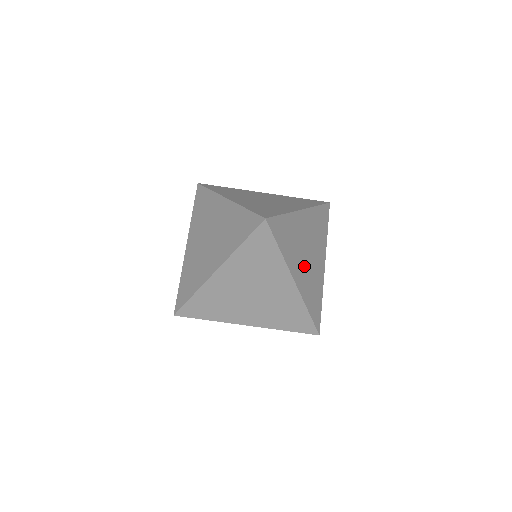
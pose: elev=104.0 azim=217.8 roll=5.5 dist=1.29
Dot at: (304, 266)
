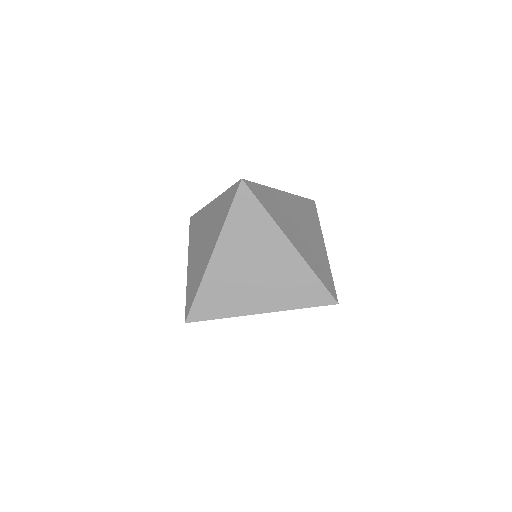
Dot at: (299, 235)
